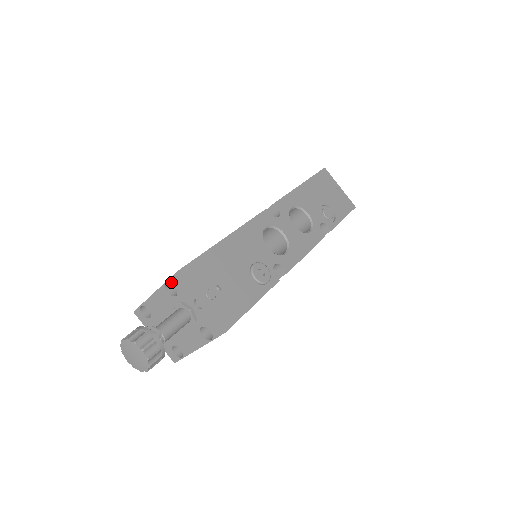
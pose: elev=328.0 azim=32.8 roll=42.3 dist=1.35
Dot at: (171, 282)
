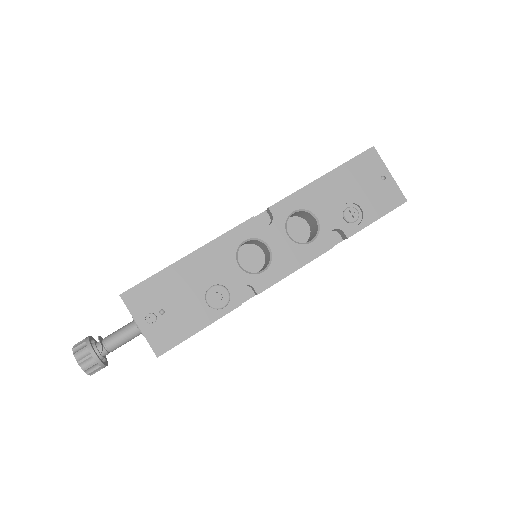
Dot at: occluded
